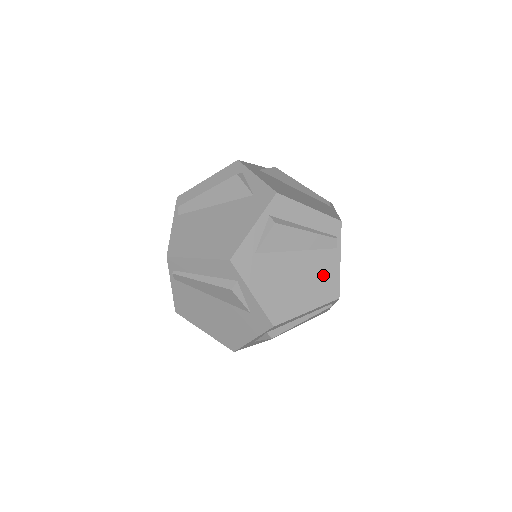
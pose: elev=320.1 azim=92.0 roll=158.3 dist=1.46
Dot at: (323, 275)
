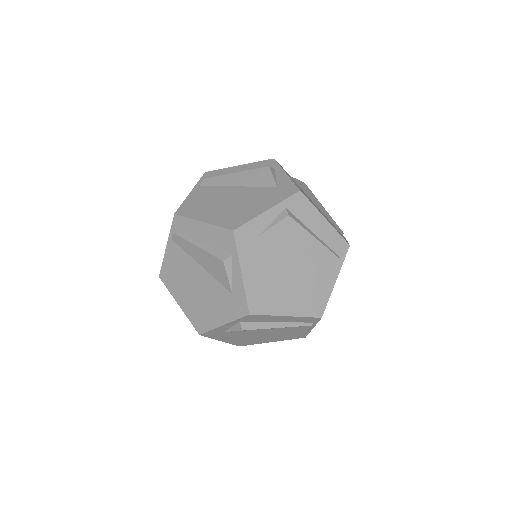
Dot at: (314, 288)
